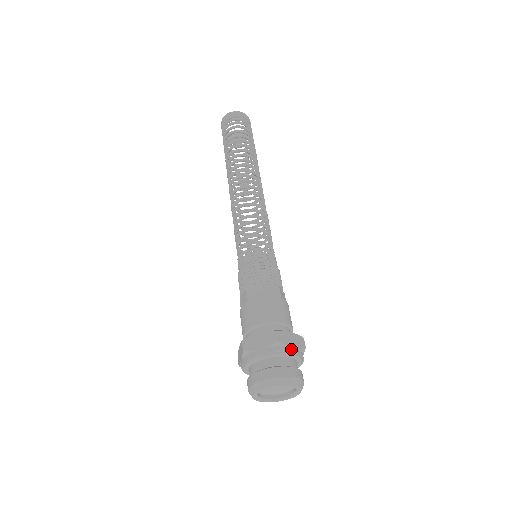
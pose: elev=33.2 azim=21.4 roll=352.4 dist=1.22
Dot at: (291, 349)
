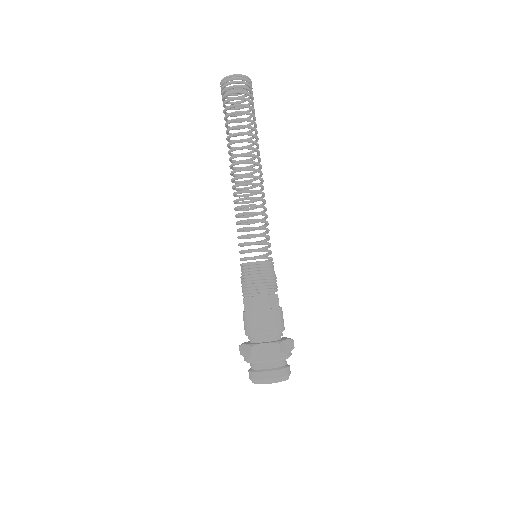
Dot at: (287, 355)
